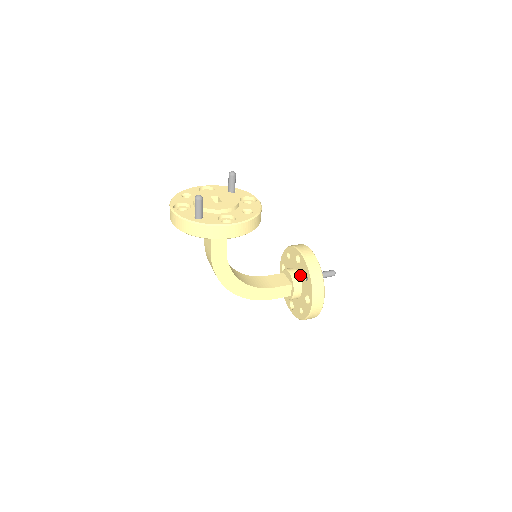
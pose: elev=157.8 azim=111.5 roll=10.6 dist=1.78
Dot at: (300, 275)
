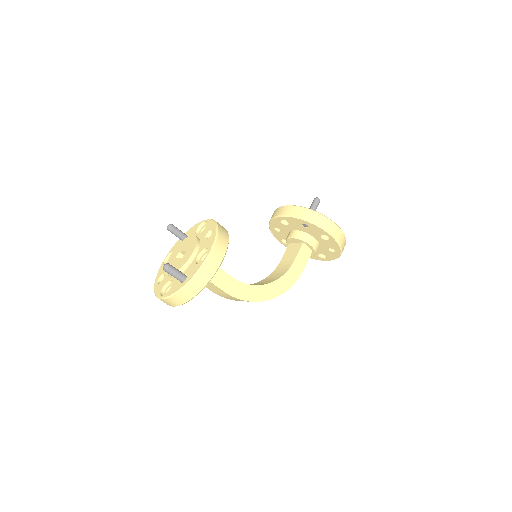
Dot at: (299, 230)
